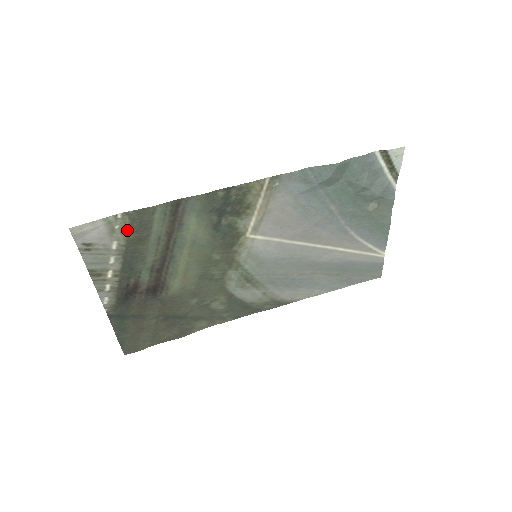
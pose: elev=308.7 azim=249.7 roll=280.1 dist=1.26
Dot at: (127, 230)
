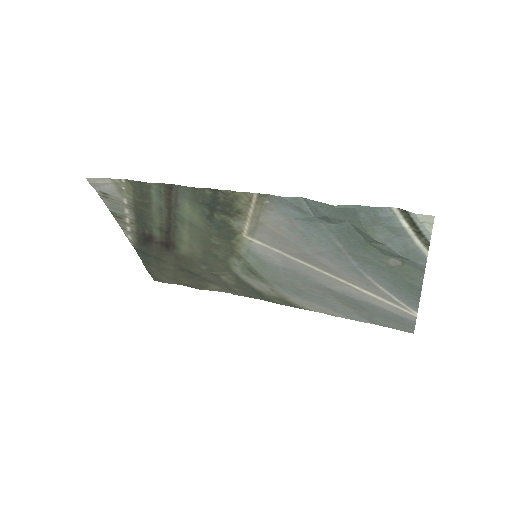
Dot at: (132, 193)
